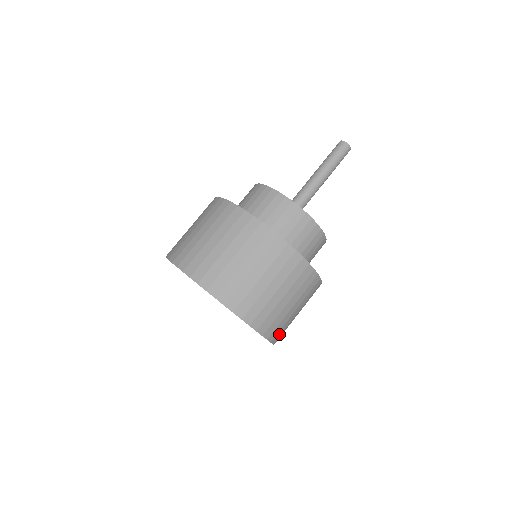
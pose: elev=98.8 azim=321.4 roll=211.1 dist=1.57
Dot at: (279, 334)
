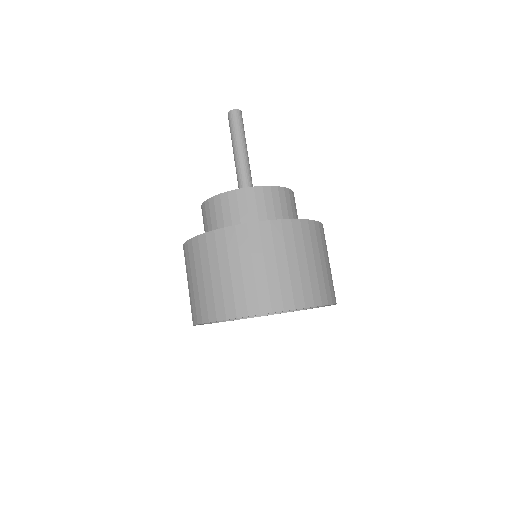
Dot at: occluded
